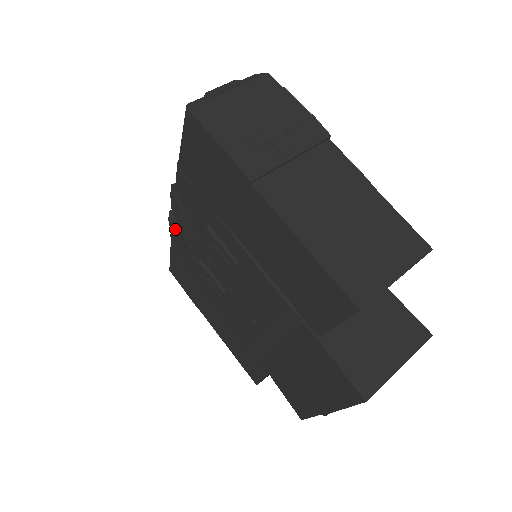
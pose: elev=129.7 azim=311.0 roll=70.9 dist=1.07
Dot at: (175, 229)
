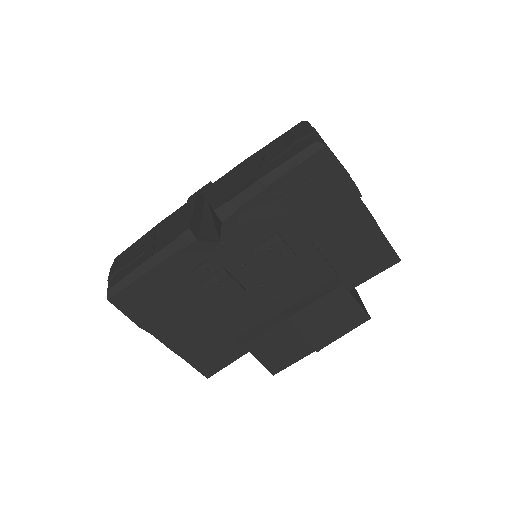
Dot at: (205, 243)
